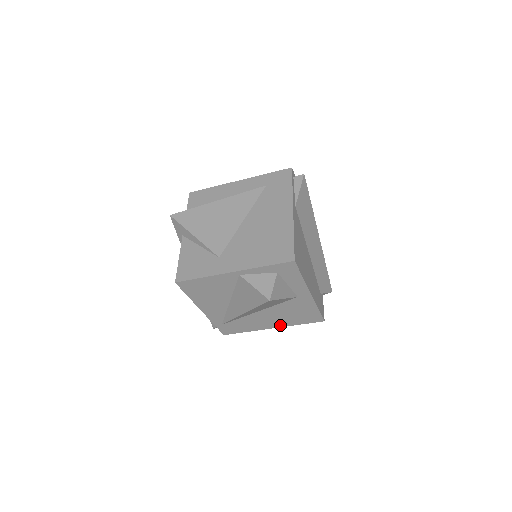
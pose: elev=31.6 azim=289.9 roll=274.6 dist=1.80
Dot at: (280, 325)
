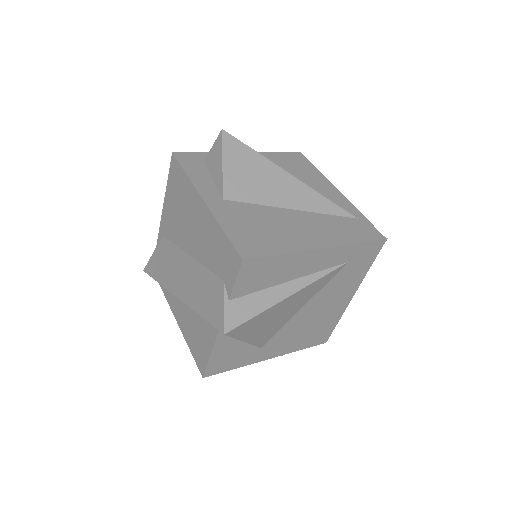
Dot at: occluded
